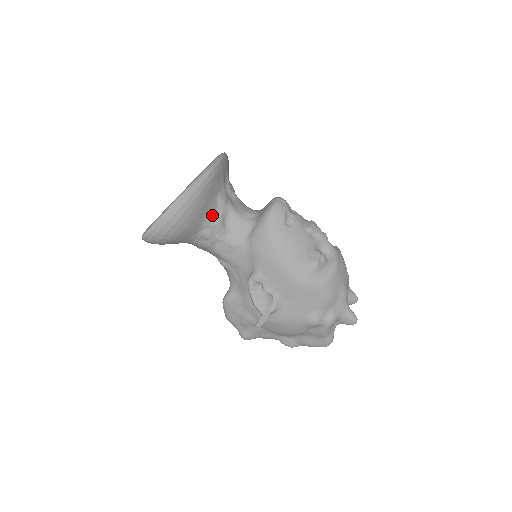
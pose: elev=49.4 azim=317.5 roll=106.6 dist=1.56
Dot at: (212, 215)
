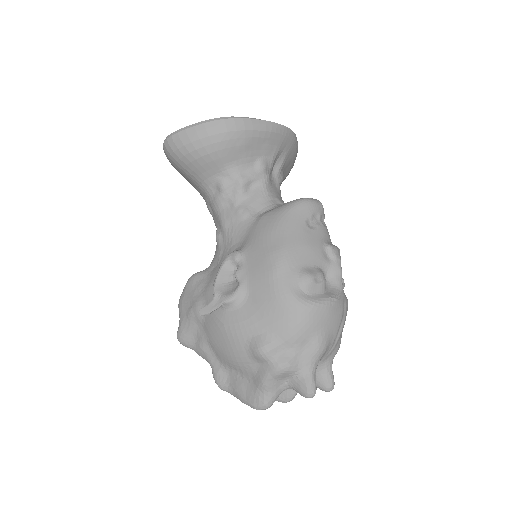
Dot at: (242, 169)
